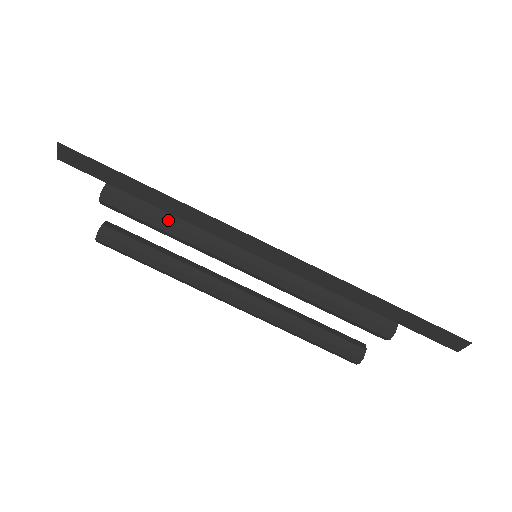
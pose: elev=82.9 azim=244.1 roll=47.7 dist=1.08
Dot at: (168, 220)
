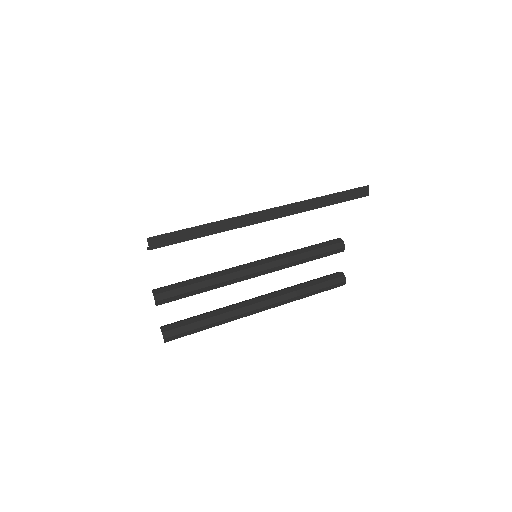
Dot at: (199, 281)
